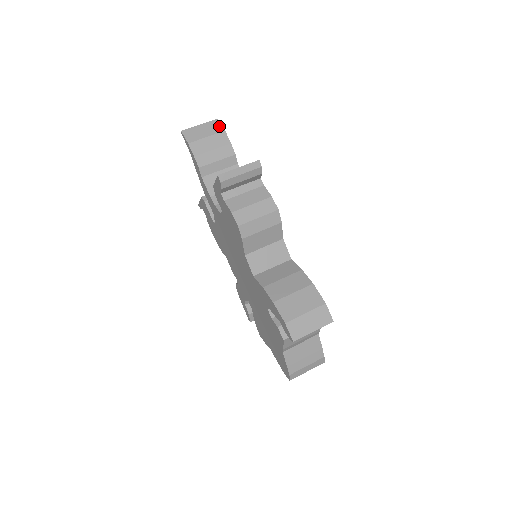
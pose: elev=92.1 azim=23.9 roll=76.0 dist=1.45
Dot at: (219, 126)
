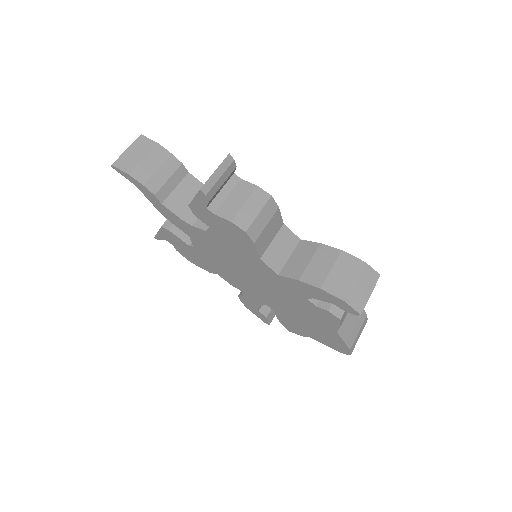
Dot at: (148, 141)
